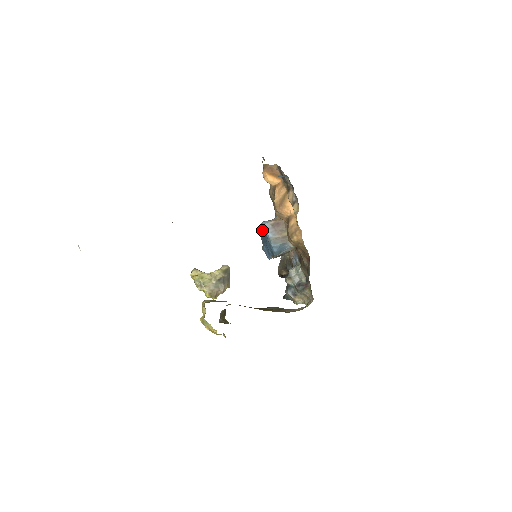
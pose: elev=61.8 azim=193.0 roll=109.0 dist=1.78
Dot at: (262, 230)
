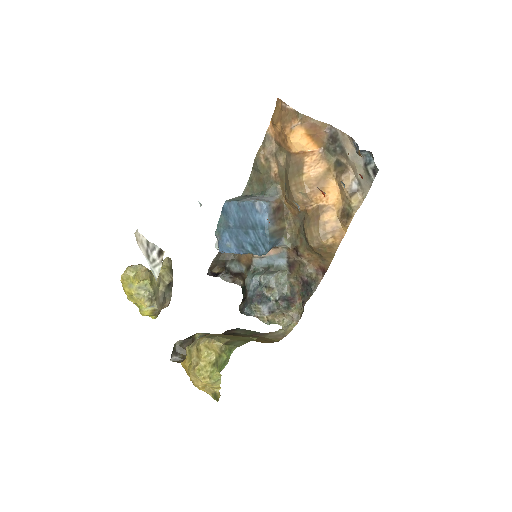
Dot at: (248, 212)
